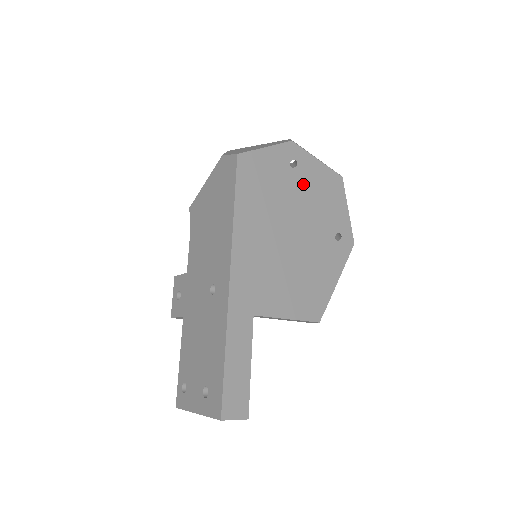
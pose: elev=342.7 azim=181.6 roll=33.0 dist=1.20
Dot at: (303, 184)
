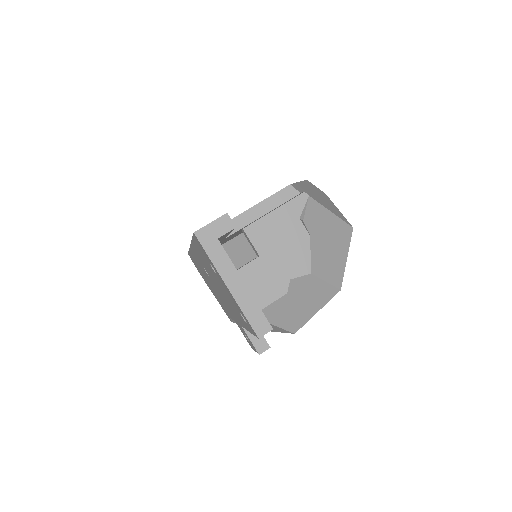
Dot at: occluded
